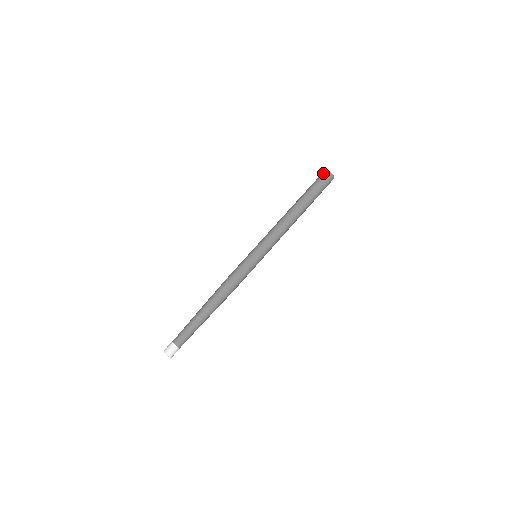
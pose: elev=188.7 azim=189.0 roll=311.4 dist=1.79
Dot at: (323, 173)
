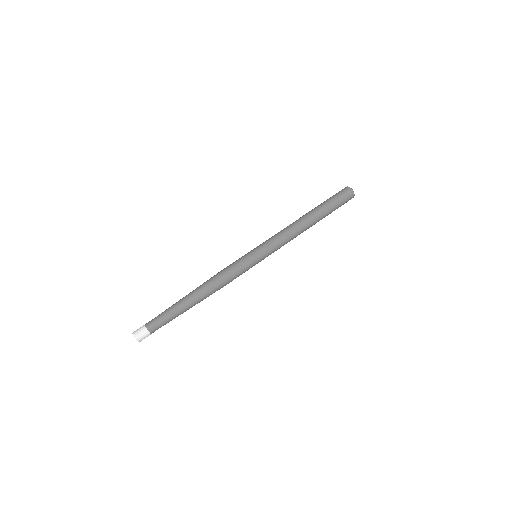
Dot at: (344, 189)
